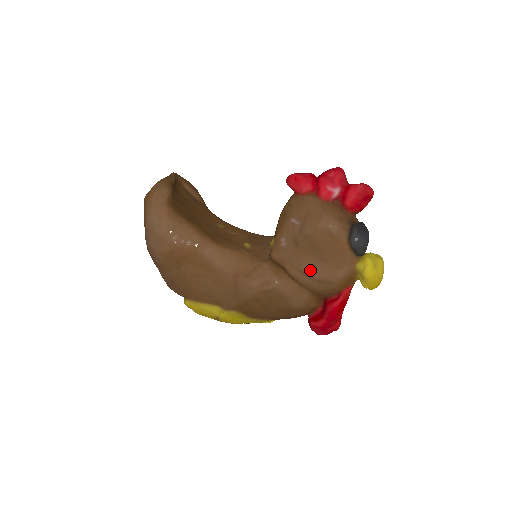
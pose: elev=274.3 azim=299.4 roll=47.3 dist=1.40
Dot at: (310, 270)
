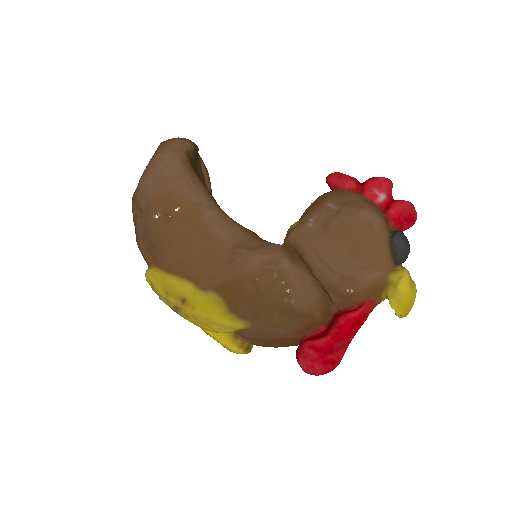
Dot at: (334, 260)
